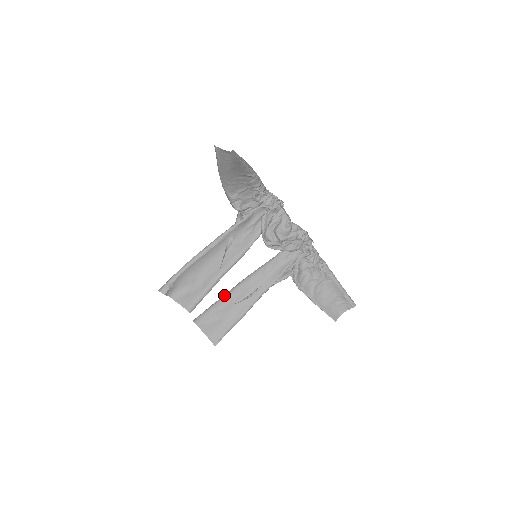
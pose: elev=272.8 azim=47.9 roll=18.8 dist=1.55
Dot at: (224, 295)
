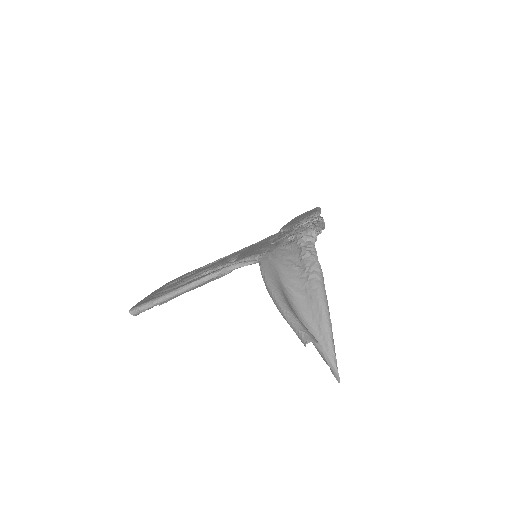
Dot at: occluded
